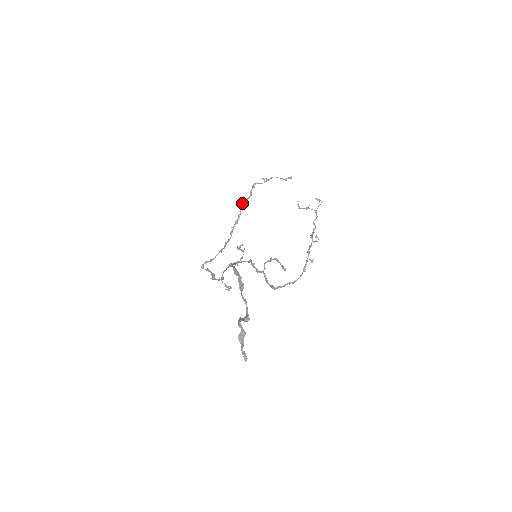
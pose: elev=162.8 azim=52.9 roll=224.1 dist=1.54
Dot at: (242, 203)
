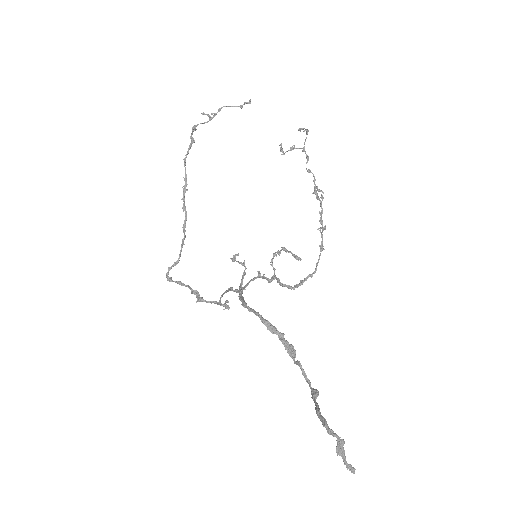
Dot at: occluded
